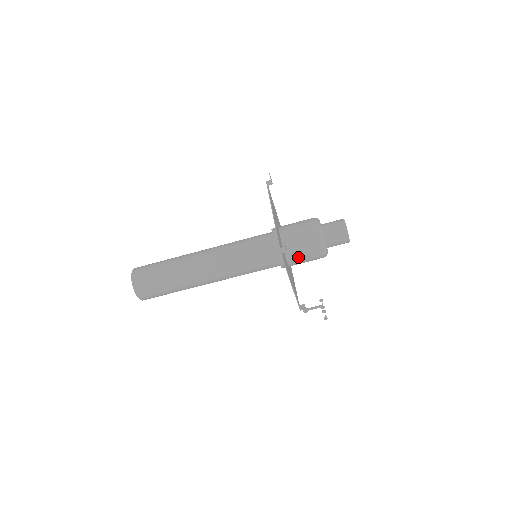
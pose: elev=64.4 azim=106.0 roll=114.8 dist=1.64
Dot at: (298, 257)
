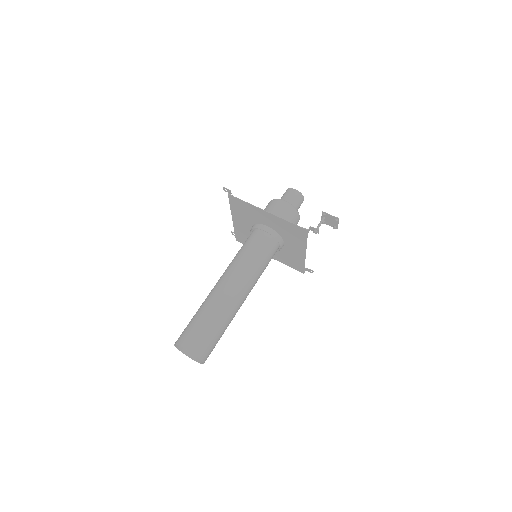
Dot at: occluded
